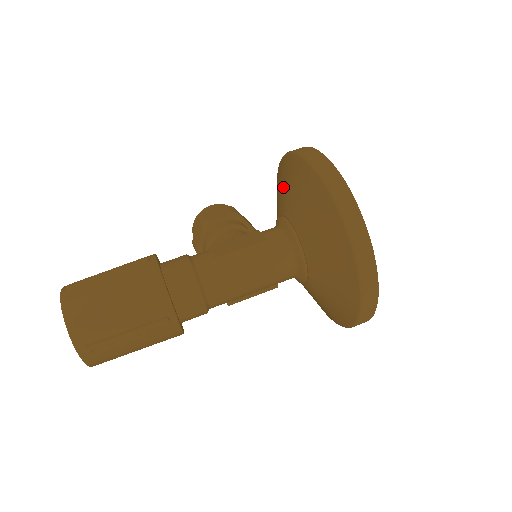
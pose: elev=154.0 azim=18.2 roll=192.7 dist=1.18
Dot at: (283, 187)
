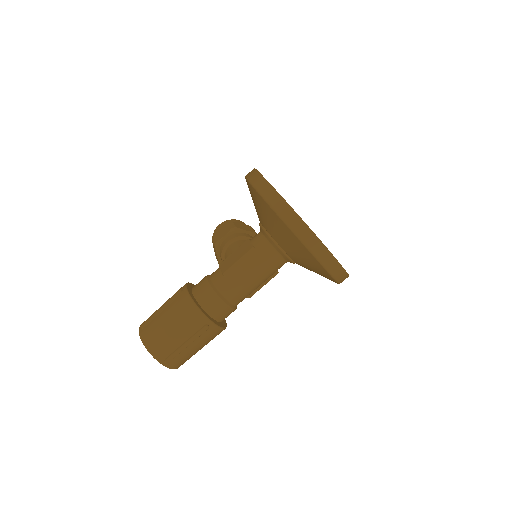
Dot at: occluded
